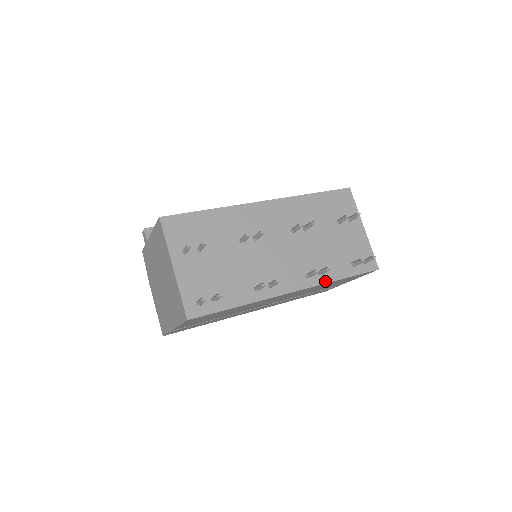
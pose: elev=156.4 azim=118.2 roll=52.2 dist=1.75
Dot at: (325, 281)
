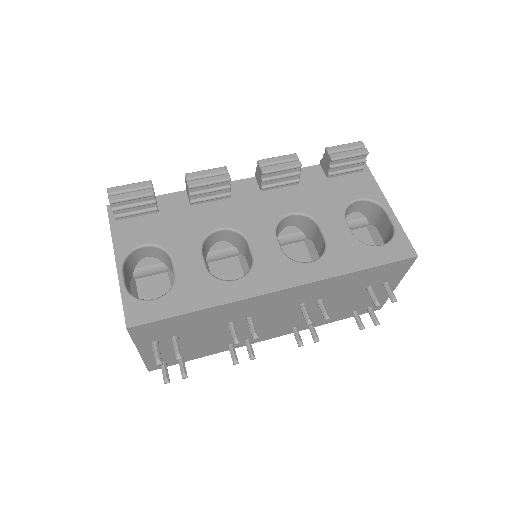
Dot at: occluded
